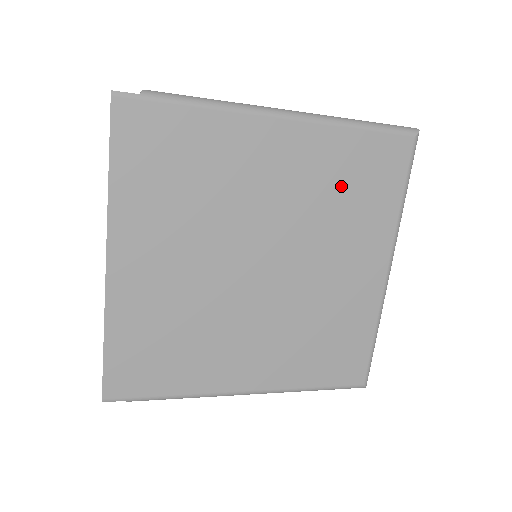
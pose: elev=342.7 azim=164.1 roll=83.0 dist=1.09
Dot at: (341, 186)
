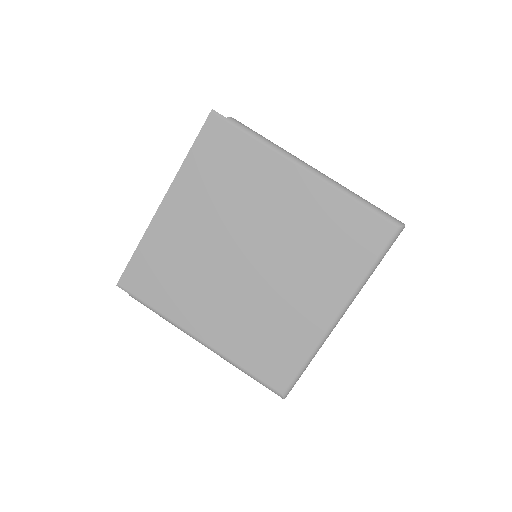
Dot at: (326, 234)
